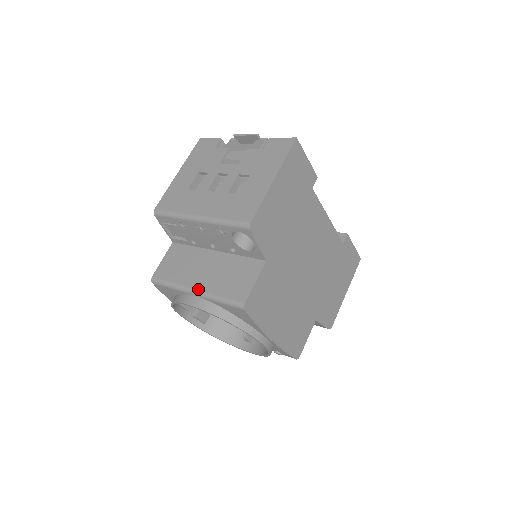
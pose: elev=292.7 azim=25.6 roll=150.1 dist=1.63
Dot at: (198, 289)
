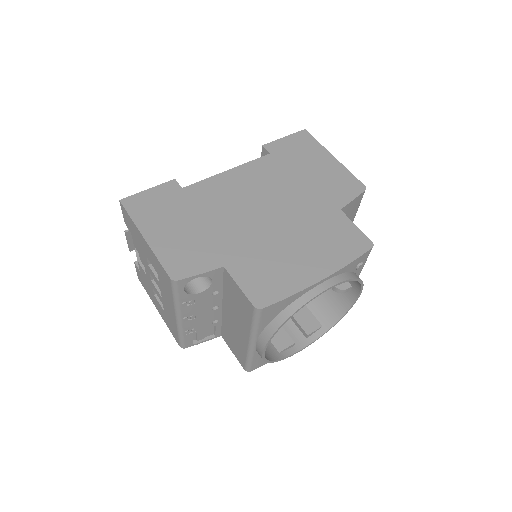
Dot at: (248, 339)
